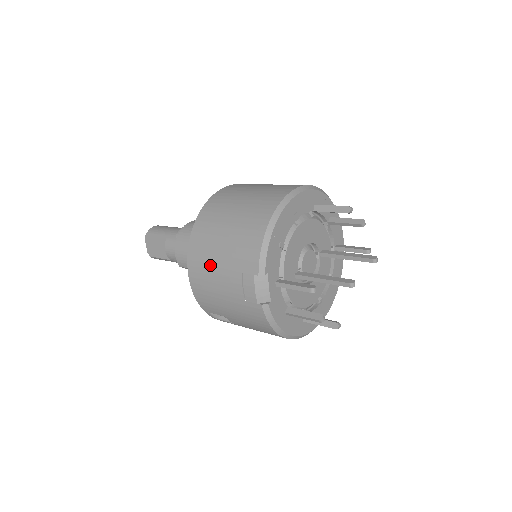
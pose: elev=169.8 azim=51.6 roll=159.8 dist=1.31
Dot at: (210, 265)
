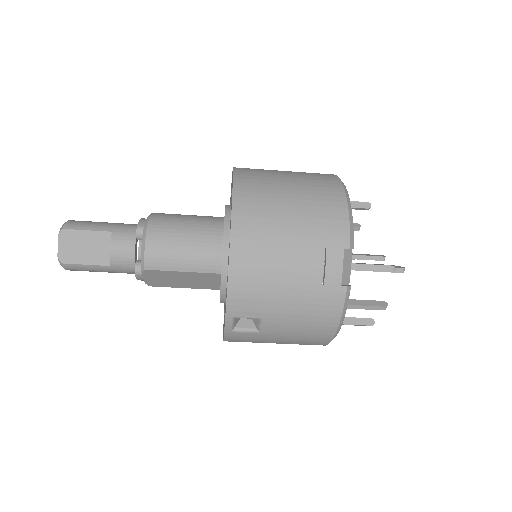
Dot at: (273, 242)
